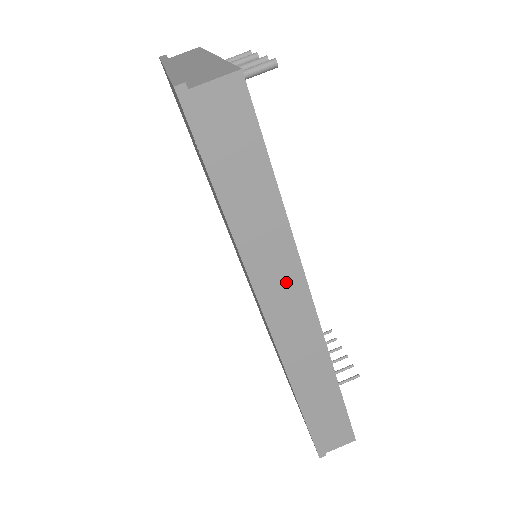
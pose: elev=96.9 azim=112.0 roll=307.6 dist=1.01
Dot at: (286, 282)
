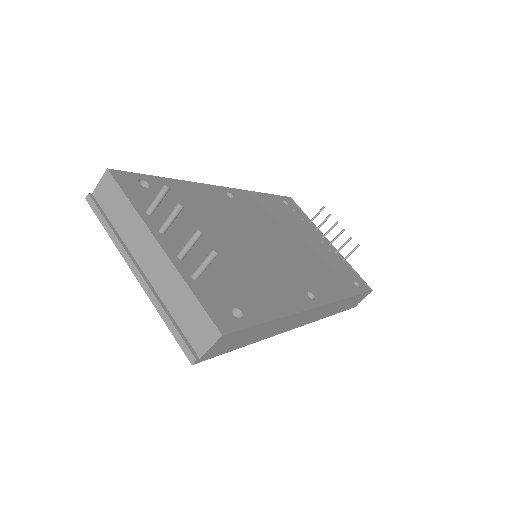
Dot at: (299, 318)
